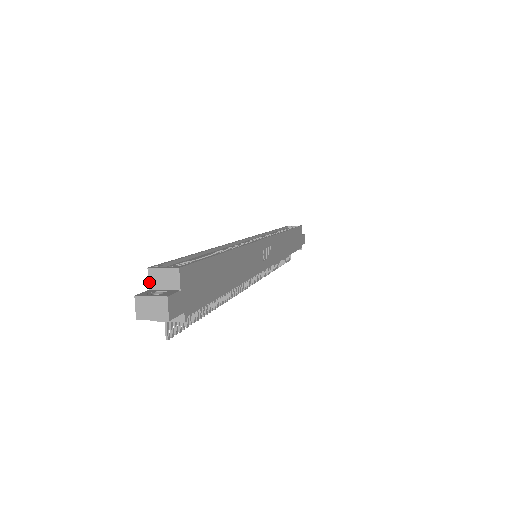
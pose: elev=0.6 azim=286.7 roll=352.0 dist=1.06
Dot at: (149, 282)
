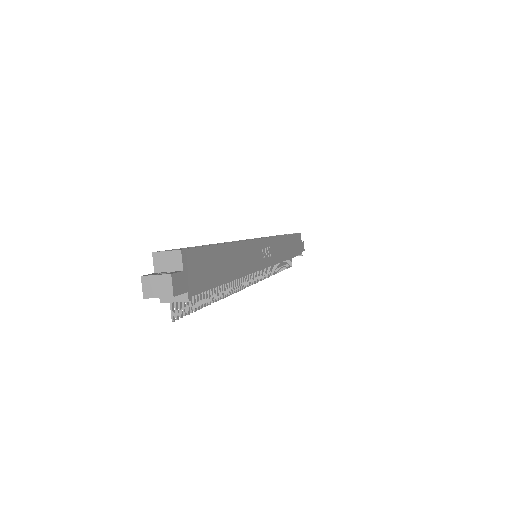
Dot at: (154, 266)
